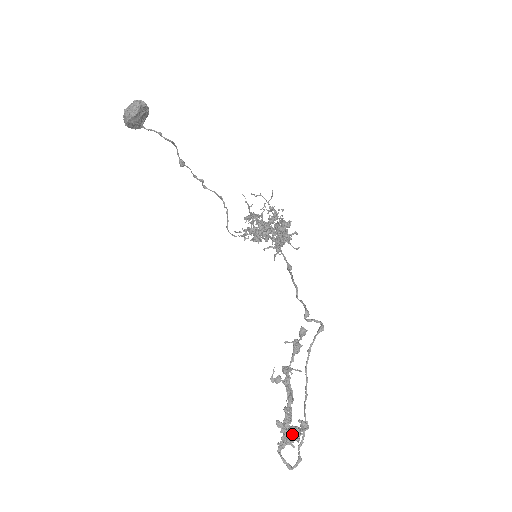
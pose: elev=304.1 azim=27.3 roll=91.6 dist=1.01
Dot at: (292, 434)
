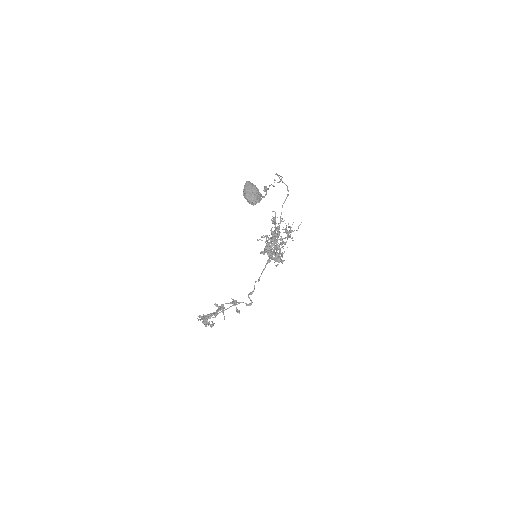
Dot at: (206, 324)
